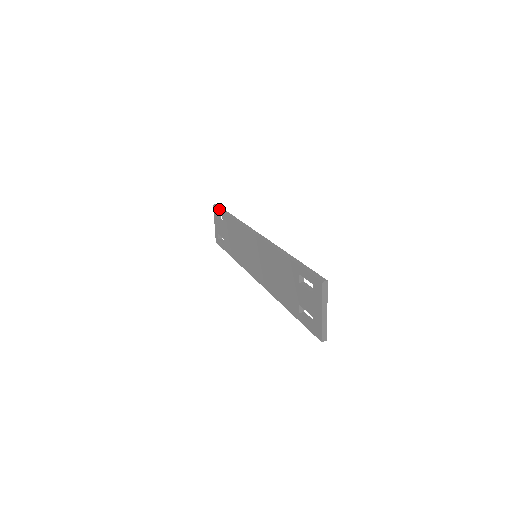
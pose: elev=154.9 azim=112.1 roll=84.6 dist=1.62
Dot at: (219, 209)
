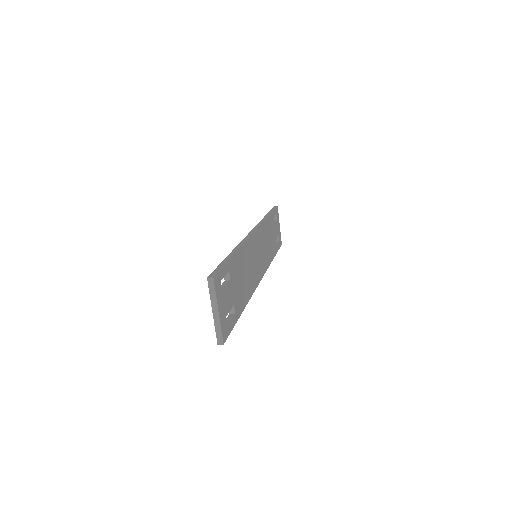
Dot at: (270, 210)
